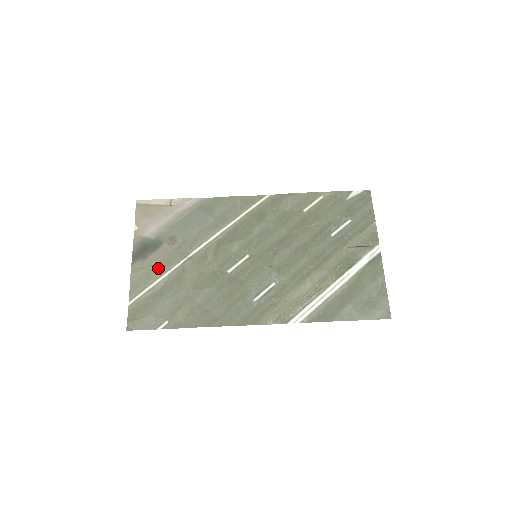
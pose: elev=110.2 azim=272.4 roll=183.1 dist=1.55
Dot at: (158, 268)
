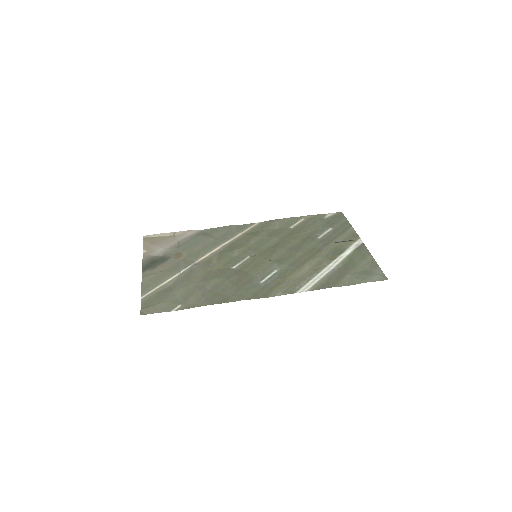
Dot at: (167, 272)
